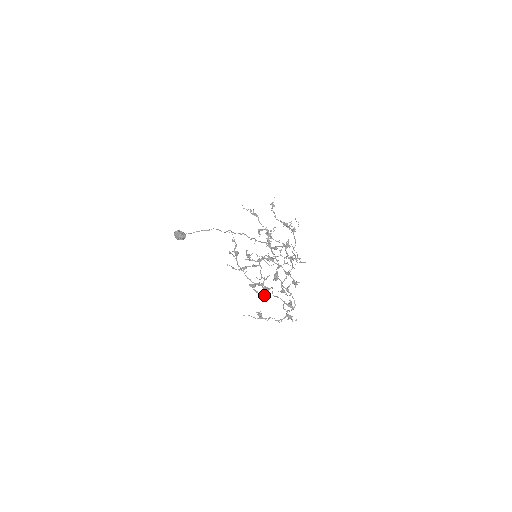
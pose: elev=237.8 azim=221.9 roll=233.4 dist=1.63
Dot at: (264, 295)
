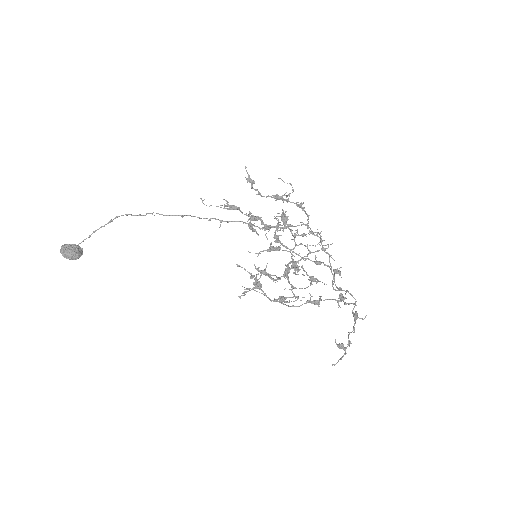
Dot at: (297, 299)
